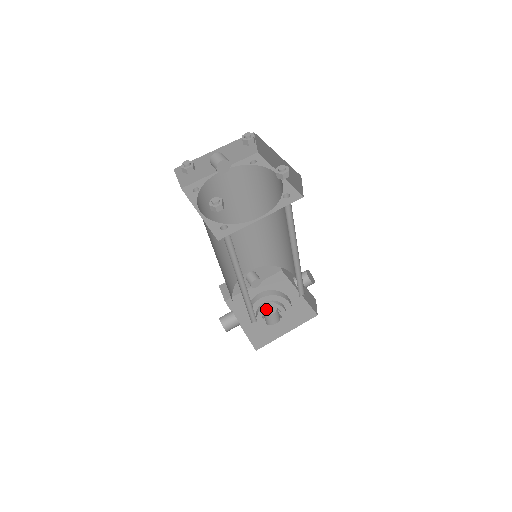
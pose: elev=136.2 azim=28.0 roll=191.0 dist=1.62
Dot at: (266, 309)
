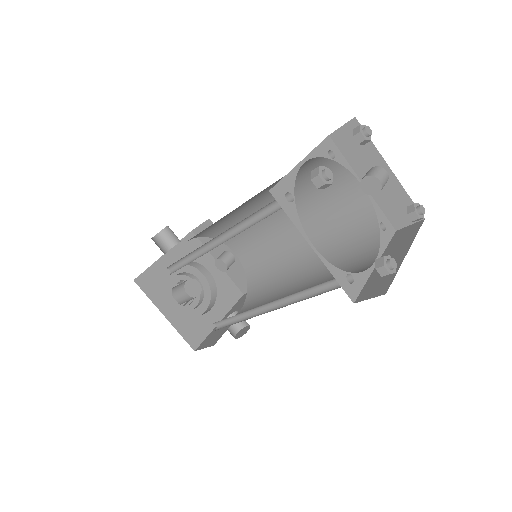
Dot at: (191, 284)
